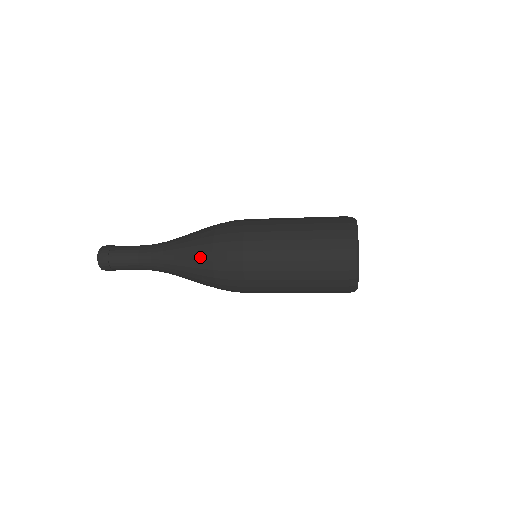
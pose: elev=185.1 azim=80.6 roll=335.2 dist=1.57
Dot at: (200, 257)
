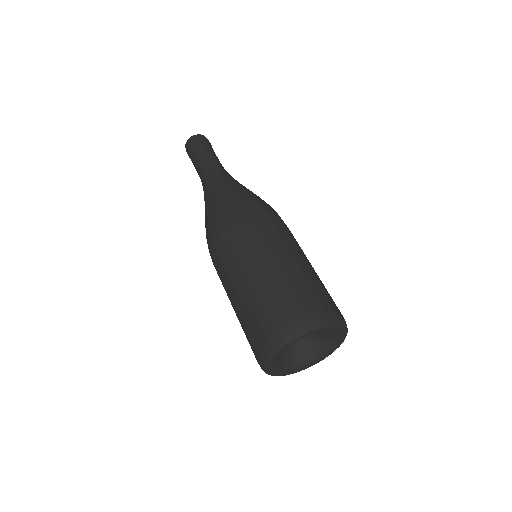
Dot at: (205, 225)
